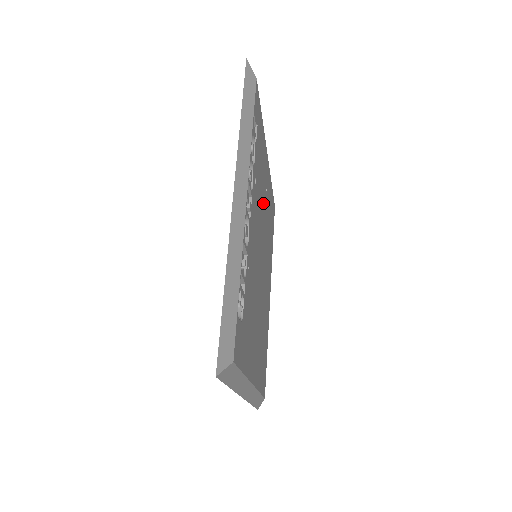
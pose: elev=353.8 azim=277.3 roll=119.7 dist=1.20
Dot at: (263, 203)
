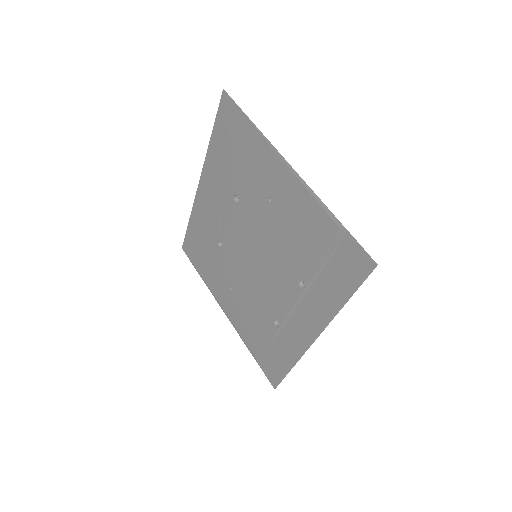
Dot at: occluded
